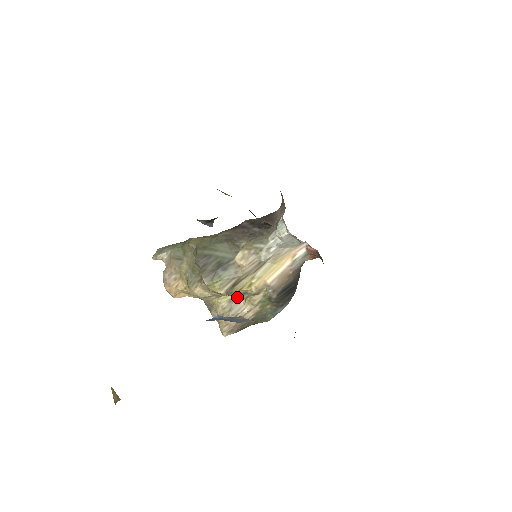
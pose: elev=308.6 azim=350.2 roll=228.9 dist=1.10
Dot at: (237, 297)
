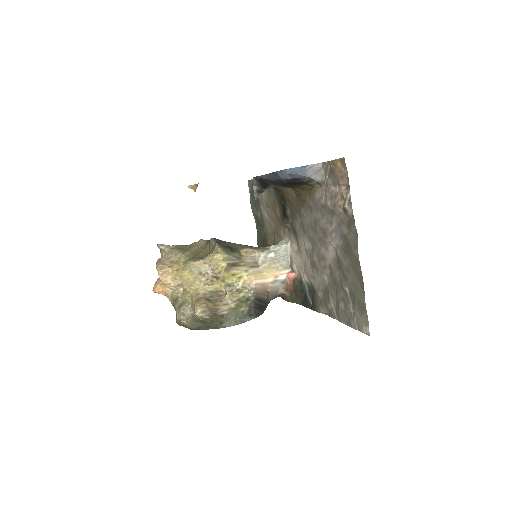
Dot at: (219, 292)
